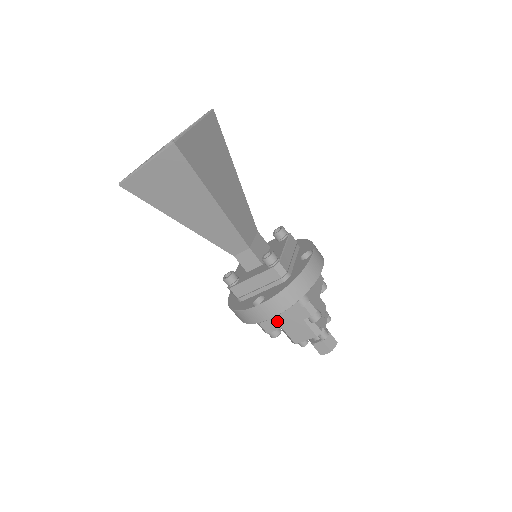
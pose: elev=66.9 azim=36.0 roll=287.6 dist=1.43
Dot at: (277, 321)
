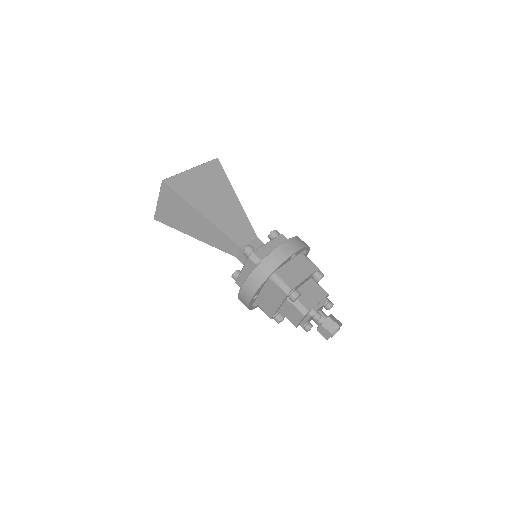
Dot at: (271, 305)
